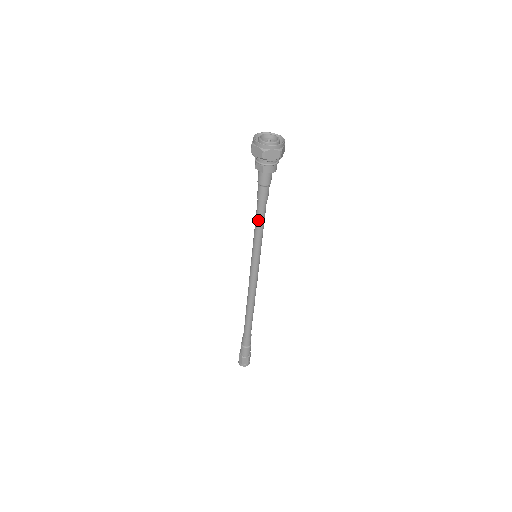
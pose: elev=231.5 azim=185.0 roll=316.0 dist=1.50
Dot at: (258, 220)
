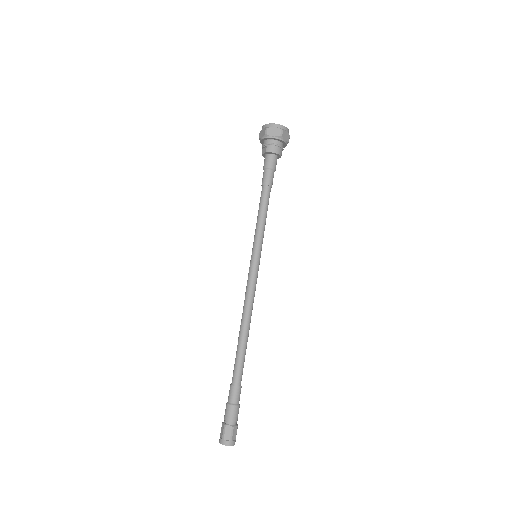
Dot at: (260, 207)
